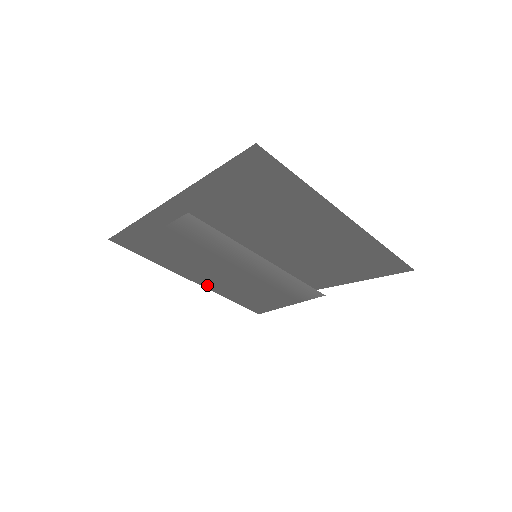
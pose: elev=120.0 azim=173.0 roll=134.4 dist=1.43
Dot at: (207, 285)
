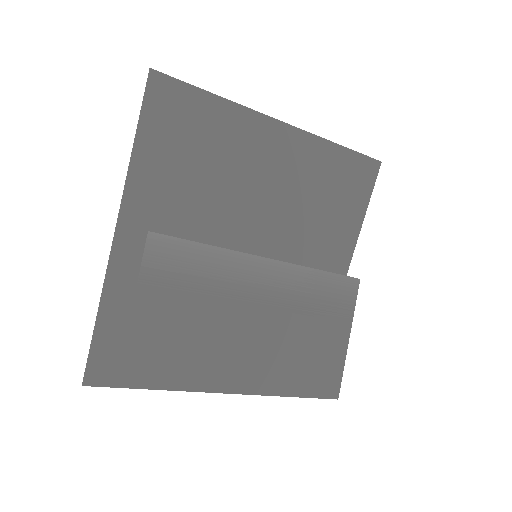
Dot at: (249, 386)
